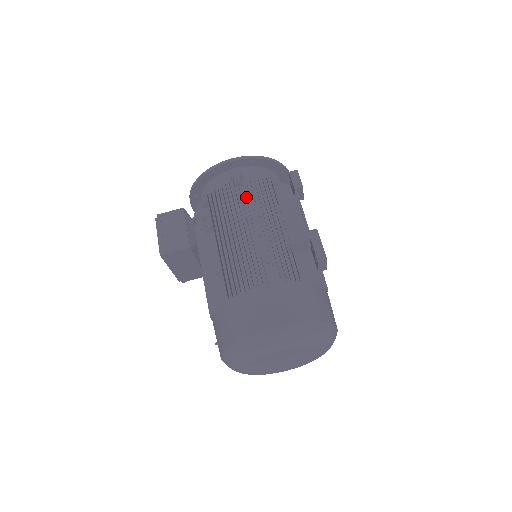
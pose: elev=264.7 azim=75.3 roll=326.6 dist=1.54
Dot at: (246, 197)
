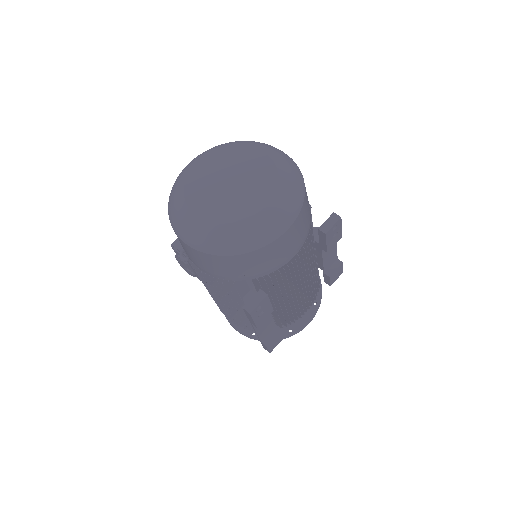
Dot at: occluded
